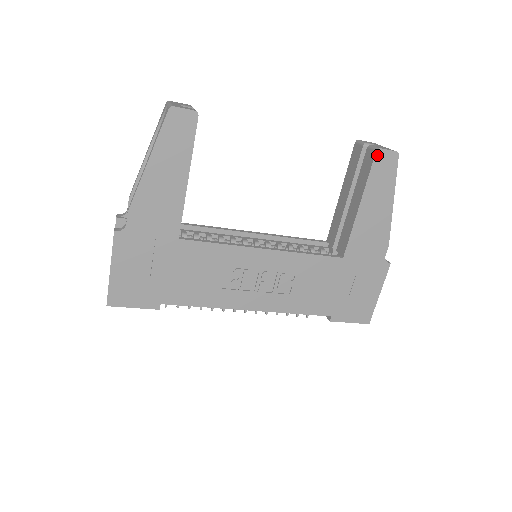
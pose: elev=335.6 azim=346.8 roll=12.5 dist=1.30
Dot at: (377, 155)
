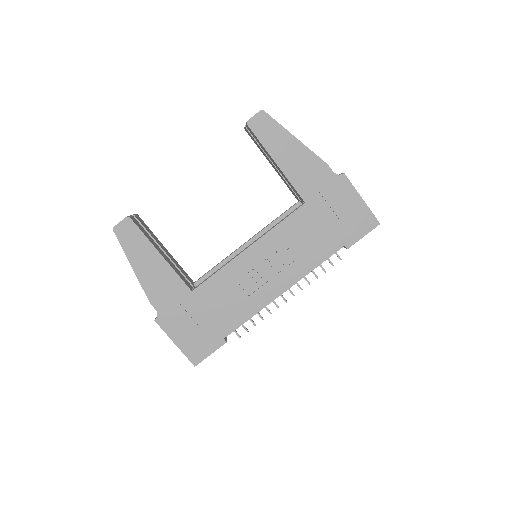
Dot at: (250, 126)
